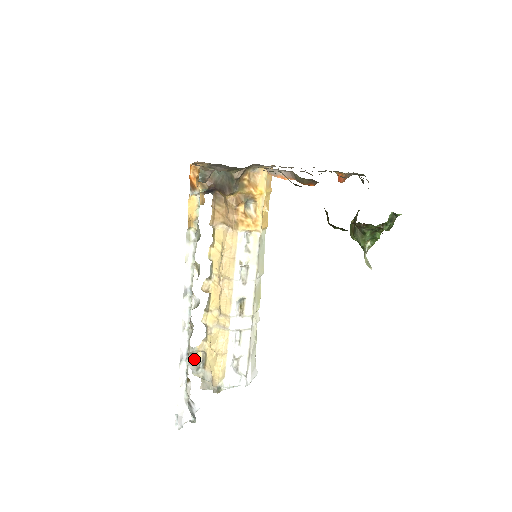
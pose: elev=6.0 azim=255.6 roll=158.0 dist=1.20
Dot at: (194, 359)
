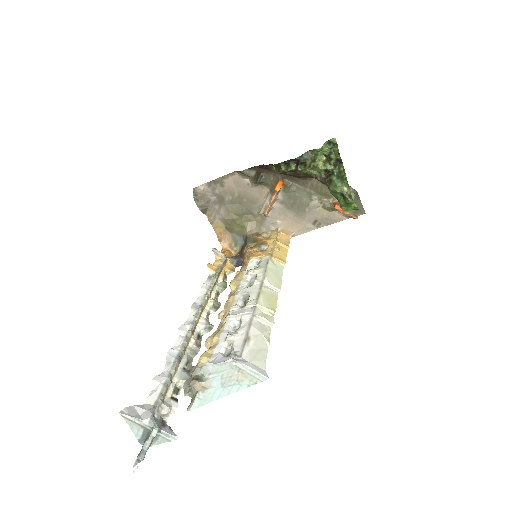
Dot at: (191, 377)
